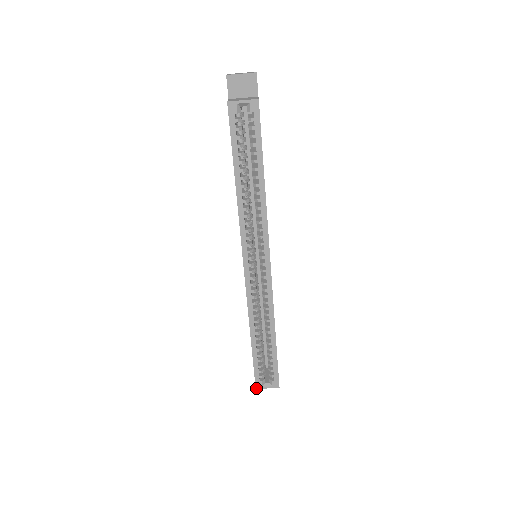
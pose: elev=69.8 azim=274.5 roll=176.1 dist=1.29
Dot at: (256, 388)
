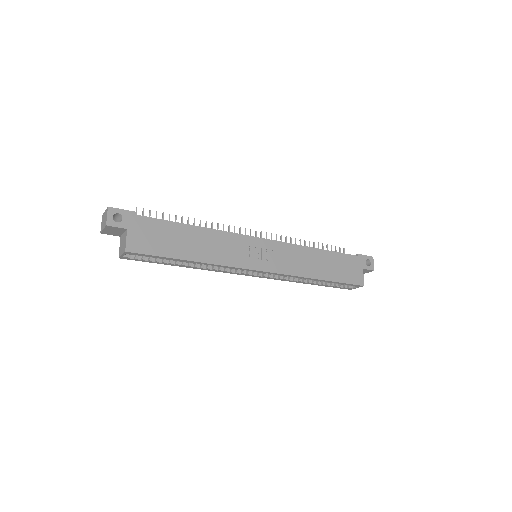
Dot at: occluded
